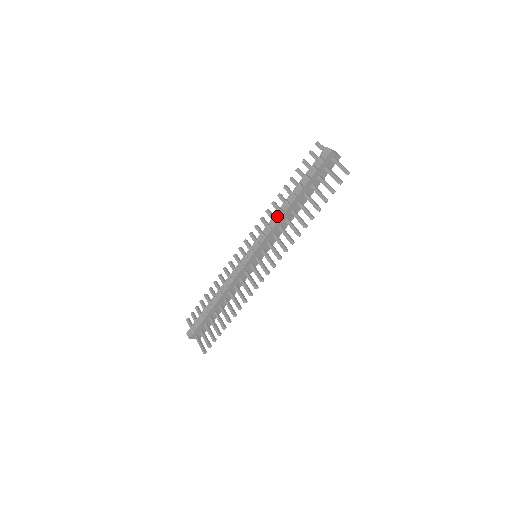
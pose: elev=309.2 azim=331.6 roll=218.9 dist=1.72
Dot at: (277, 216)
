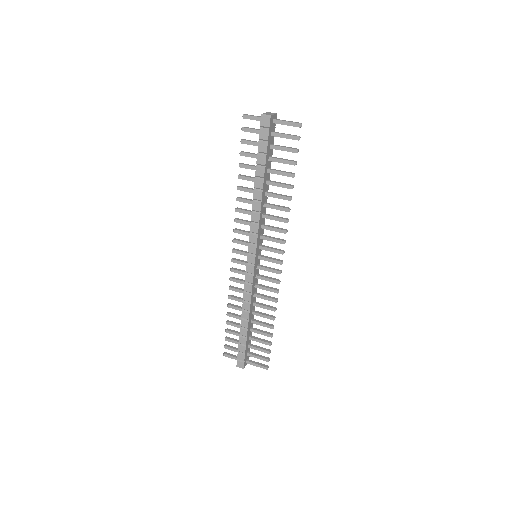
Dot at: (255, 208)
